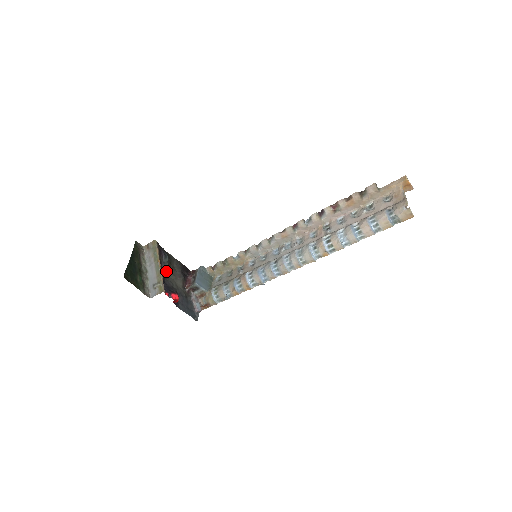
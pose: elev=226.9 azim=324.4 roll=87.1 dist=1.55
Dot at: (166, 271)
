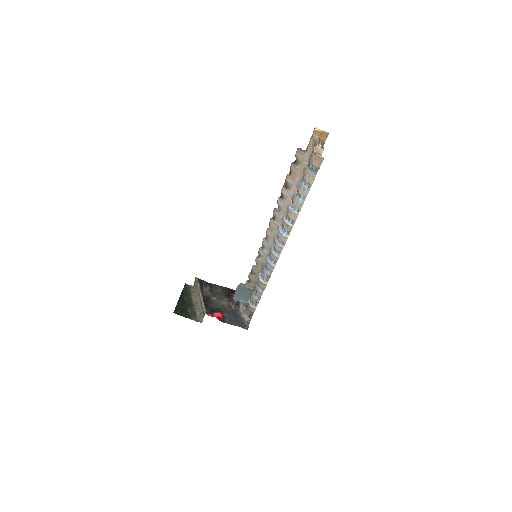
Dot at: (210, 298)
